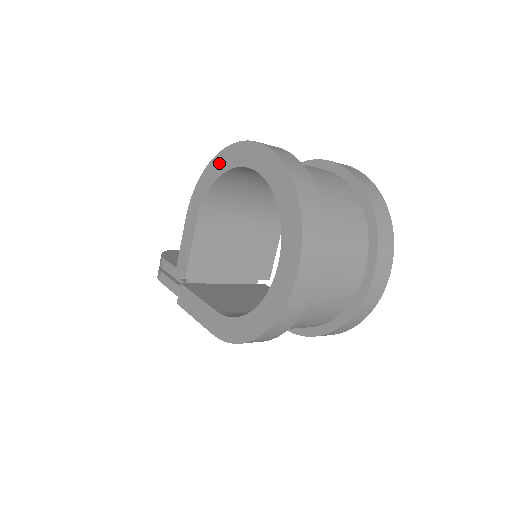
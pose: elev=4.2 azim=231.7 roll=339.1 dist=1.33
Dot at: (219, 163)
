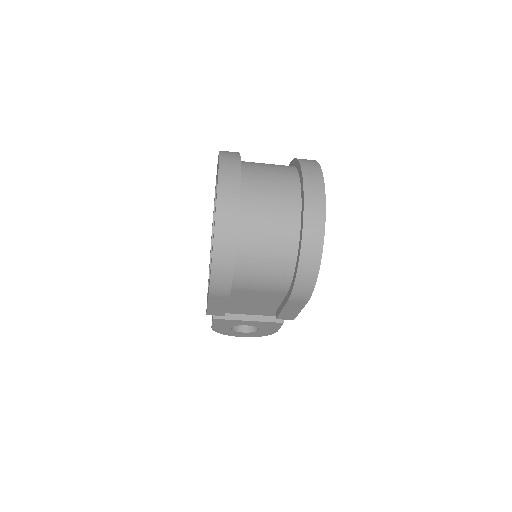
Dot at: occluded
